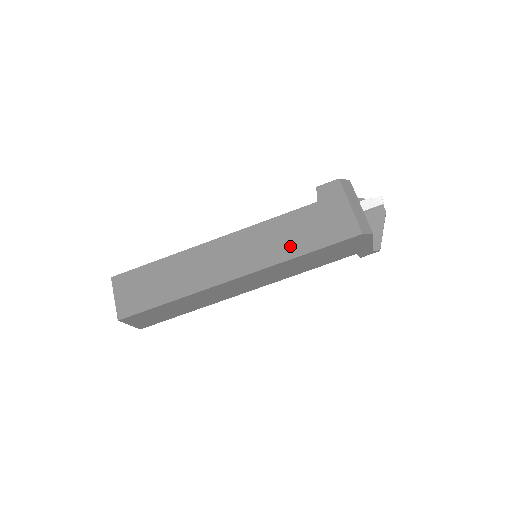
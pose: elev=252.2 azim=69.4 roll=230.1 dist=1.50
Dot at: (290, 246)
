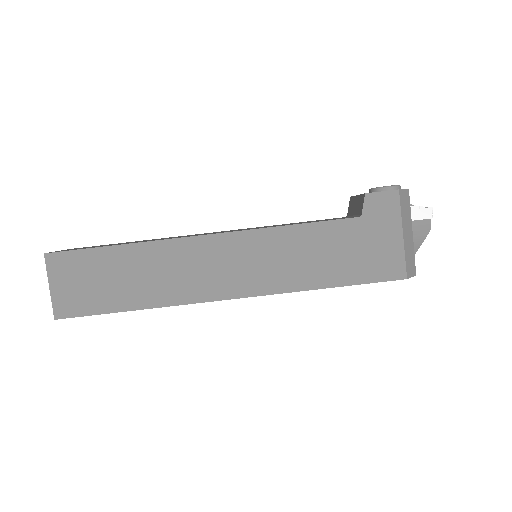
Dot at: (311, 272)
